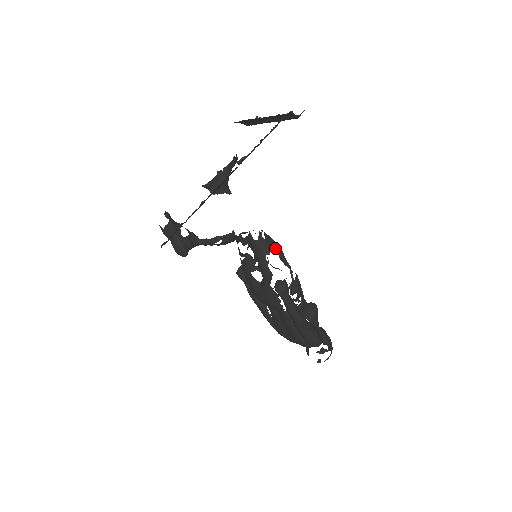
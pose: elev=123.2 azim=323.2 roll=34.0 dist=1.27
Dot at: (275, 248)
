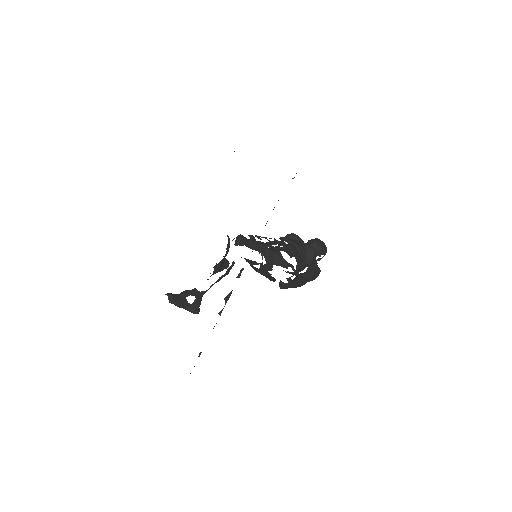
Dot at: (276, 262)
